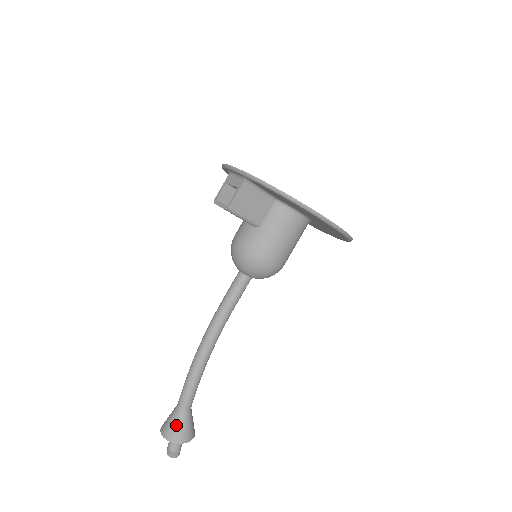
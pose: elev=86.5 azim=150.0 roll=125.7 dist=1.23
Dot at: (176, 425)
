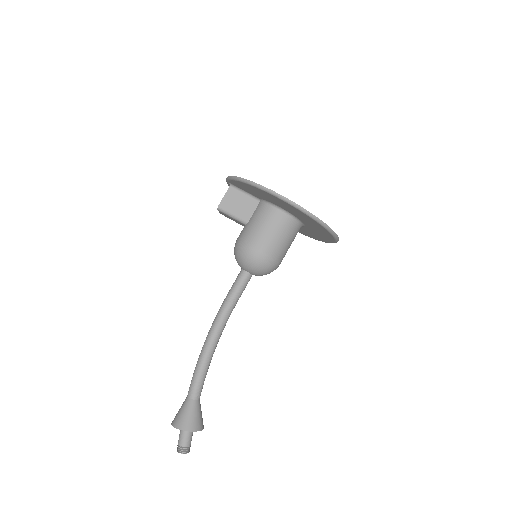
Dot at: (181, 411)
